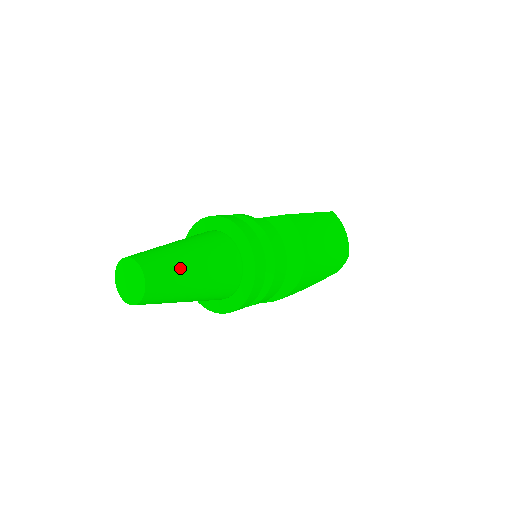
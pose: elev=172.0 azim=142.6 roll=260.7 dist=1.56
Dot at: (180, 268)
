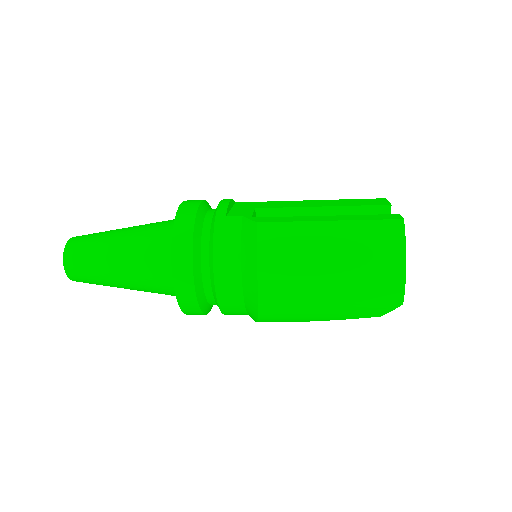
Dot at: (99, 263)
